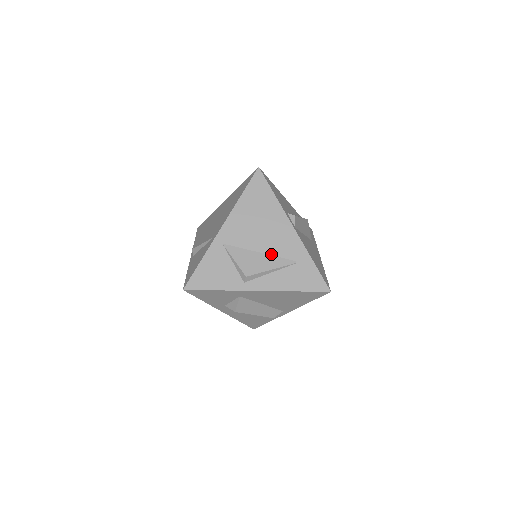
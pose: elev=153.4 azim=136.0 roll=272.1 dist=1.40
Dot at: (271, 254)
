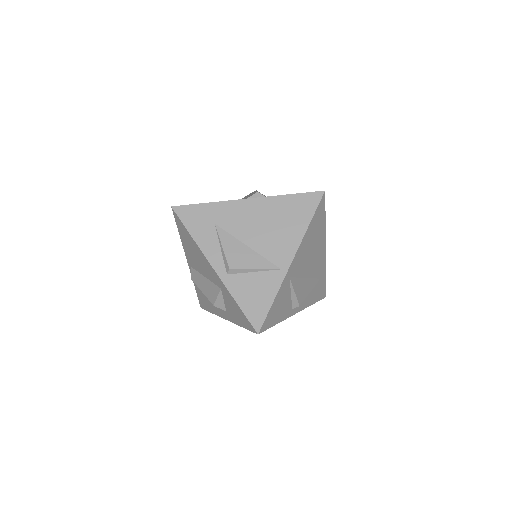
Dot at: (311, 277)
